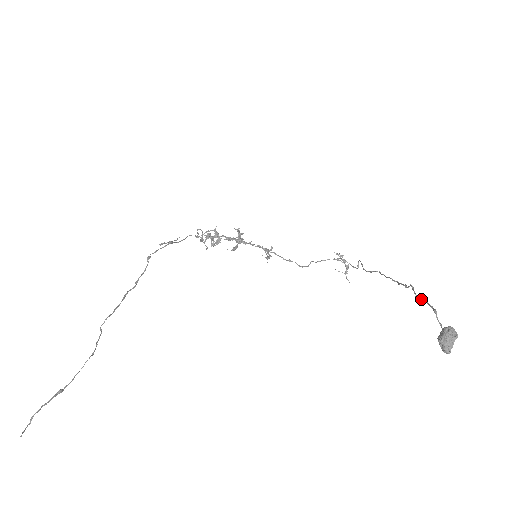
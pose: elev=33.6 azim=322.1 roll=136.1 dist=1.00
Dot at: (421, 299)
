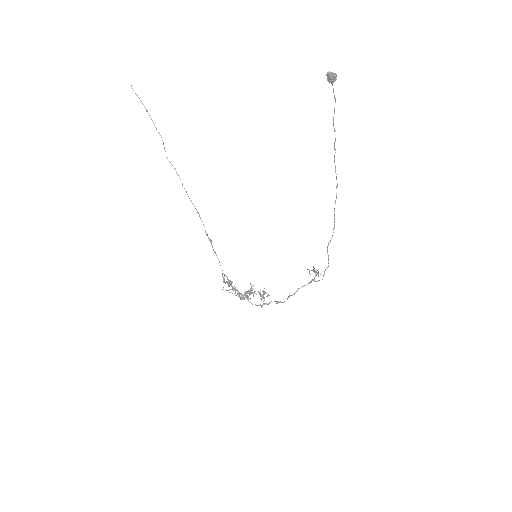
Dot at: occluded
